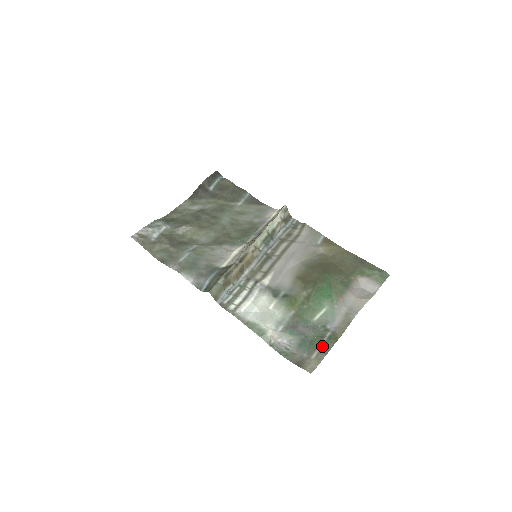
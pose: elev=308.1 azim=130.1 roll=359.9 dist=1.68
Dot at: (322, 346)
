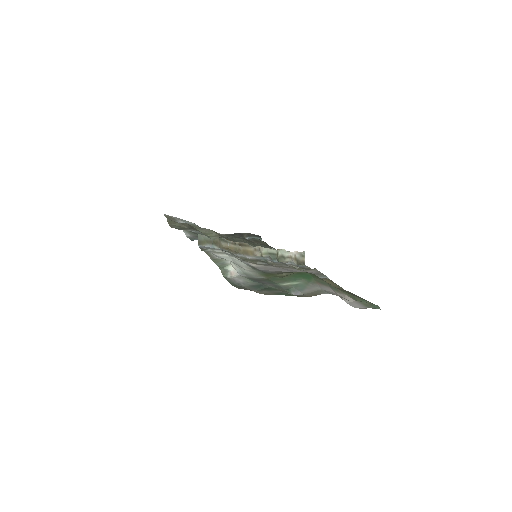
Dot at: (277, 292)
